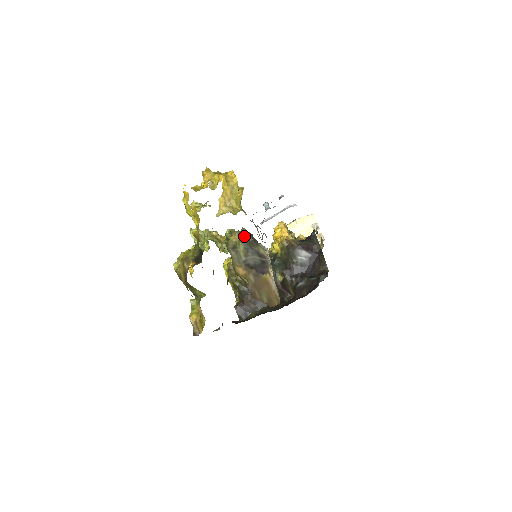
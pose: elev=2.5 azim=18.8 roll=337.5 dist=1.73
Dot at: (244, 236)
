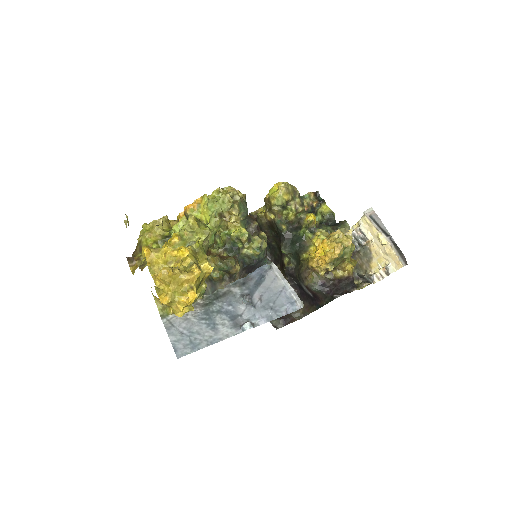
Dot at: (223, 270)
